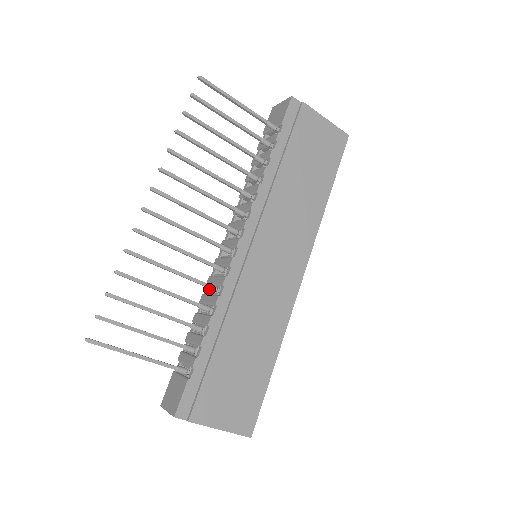
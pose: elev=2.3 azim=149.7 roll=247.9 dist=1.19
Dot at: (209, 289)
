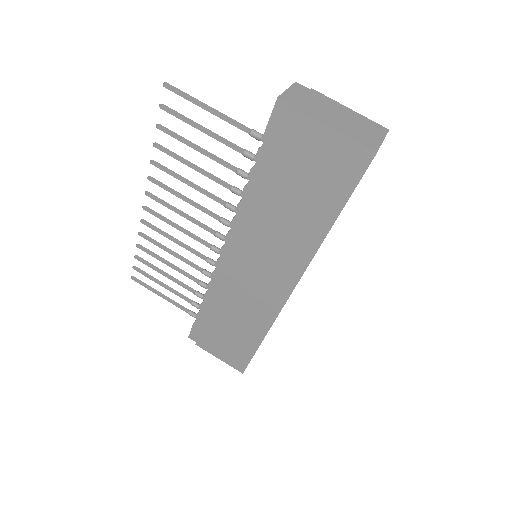
Dot at: (204, 274)
